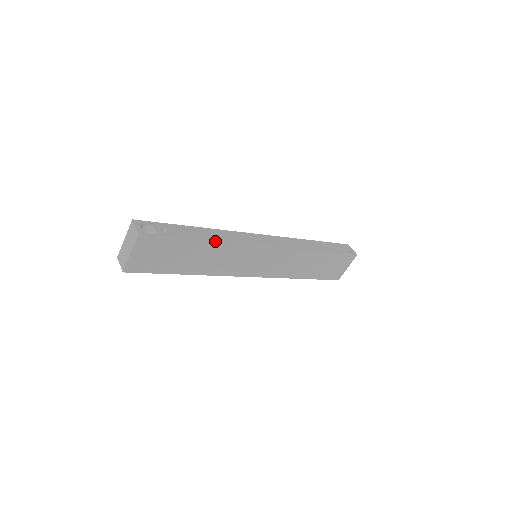
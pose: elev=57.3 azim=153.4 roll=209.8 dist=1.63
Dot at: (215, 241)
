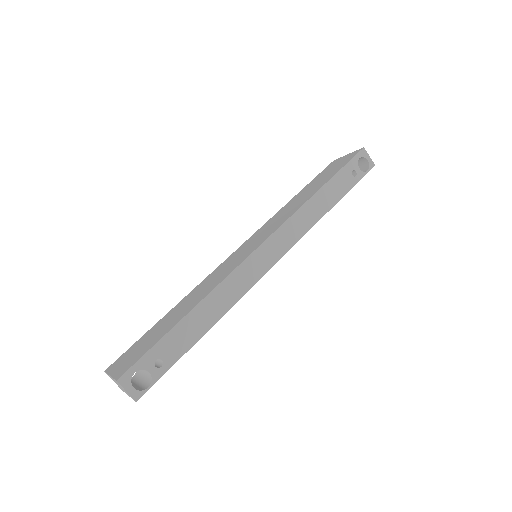
Dot at: (217, 321)
